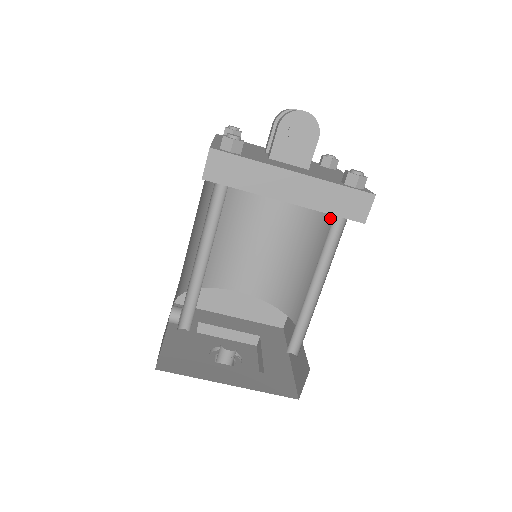
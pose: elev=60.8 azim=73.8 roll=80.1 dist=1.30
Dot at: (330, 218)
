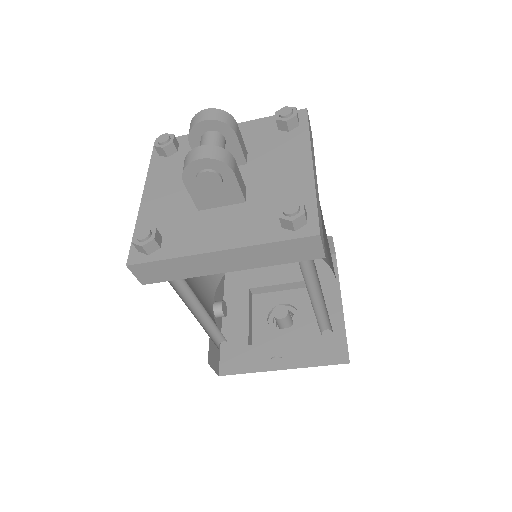
Dot at: occluded
